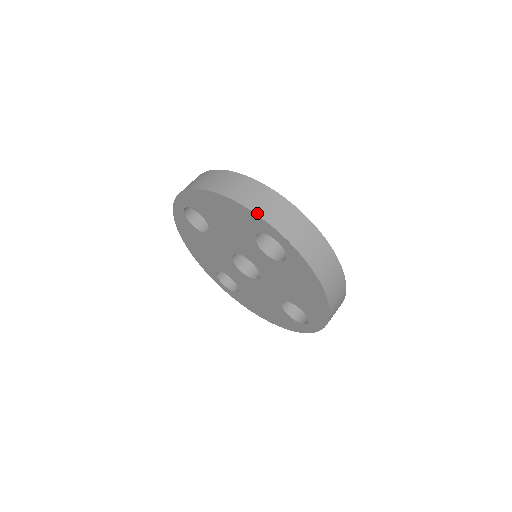
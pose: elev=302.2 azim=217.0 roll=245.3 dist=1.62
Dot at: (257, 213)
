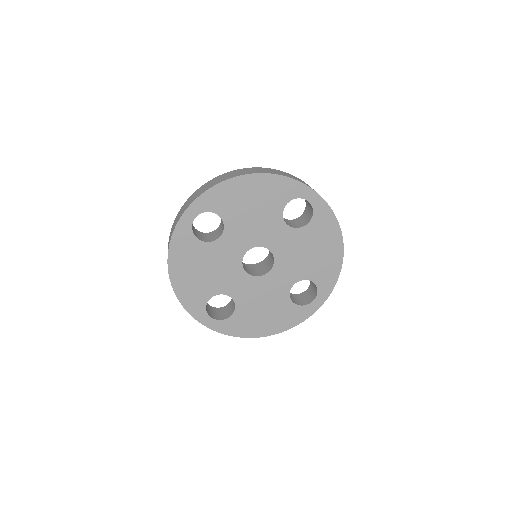
Dot at: (293, 178)
